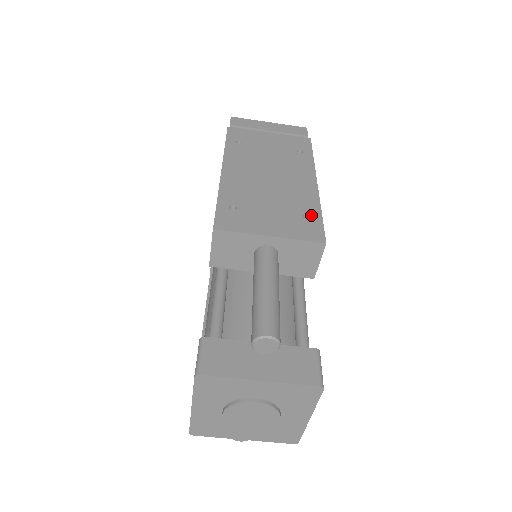
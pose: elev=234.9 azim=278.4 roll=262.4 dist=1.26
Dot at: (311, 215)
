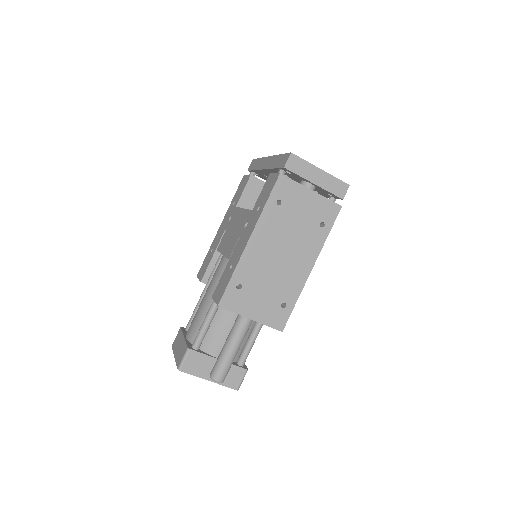
Dot at: (287, 304)
